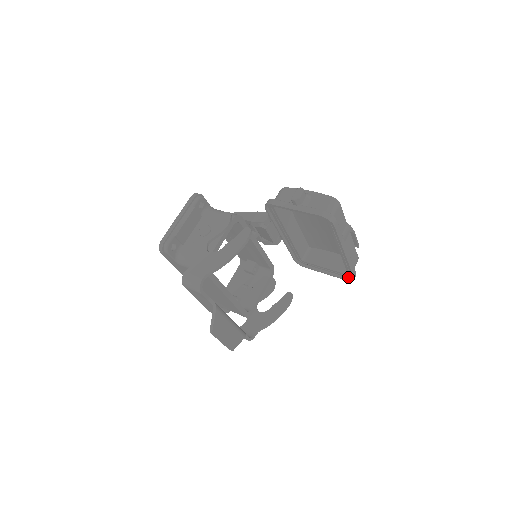
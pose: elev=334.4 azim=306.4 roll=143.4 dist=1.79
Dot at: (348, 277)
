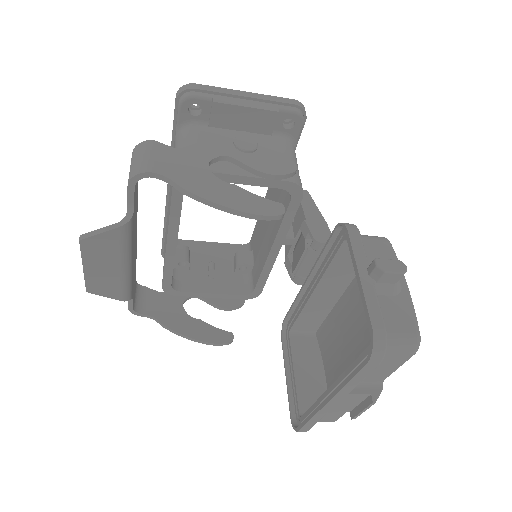
Dot at: (297, 418)
